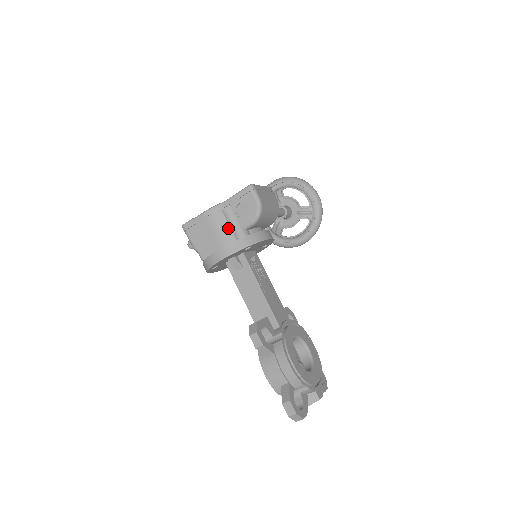
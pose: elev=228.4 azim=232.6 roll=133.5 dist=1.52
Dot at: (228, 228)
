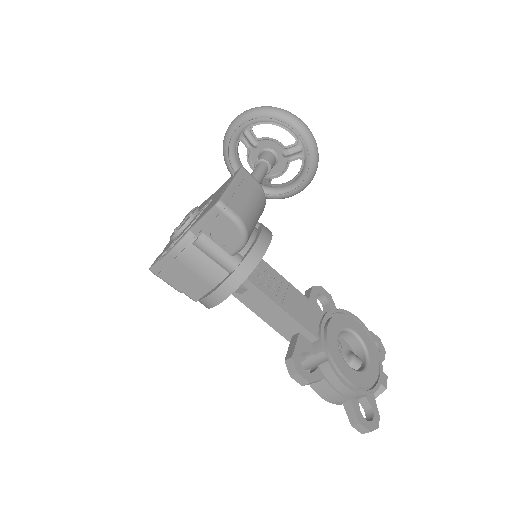
Dot at: (211, 262)
